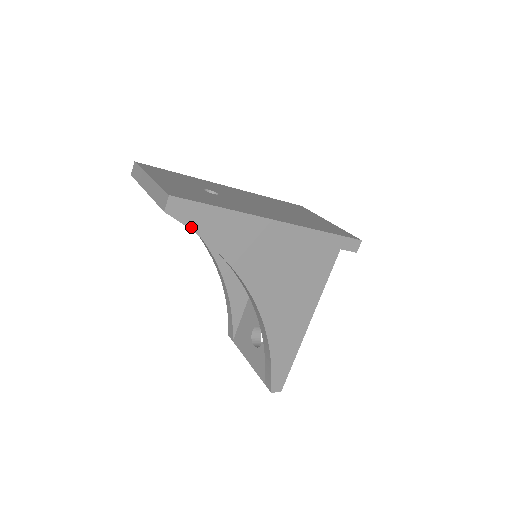
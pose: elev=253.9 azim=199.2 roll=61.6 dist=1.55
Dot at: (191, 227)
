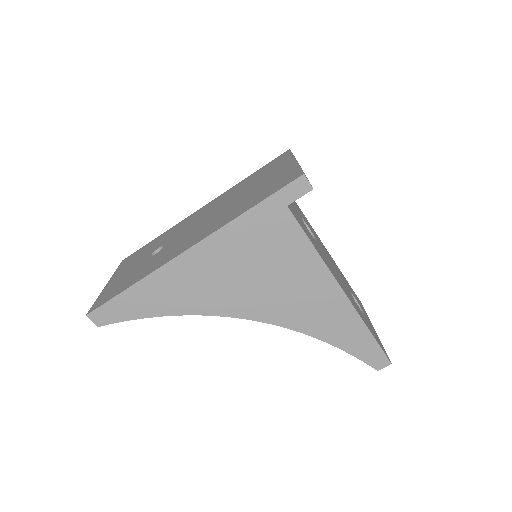
Dot at: (127, 319)
